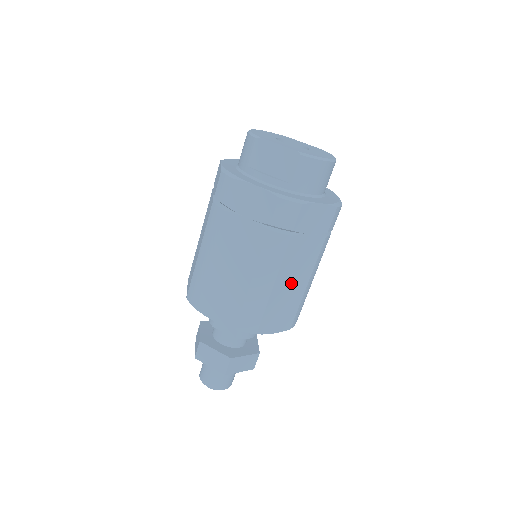
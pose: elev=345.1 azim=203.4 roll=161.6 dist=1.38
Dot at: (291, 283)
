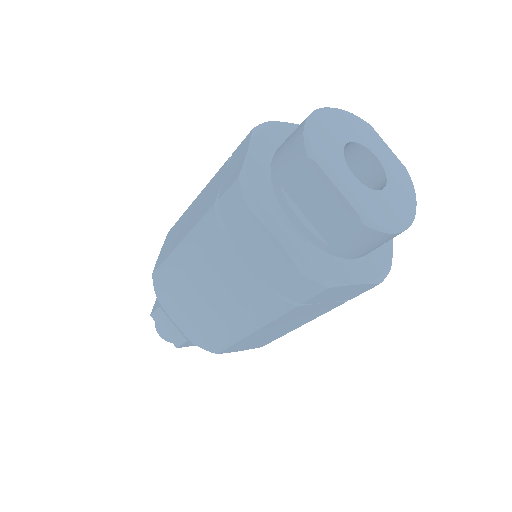
Dot at: (279, 328)
